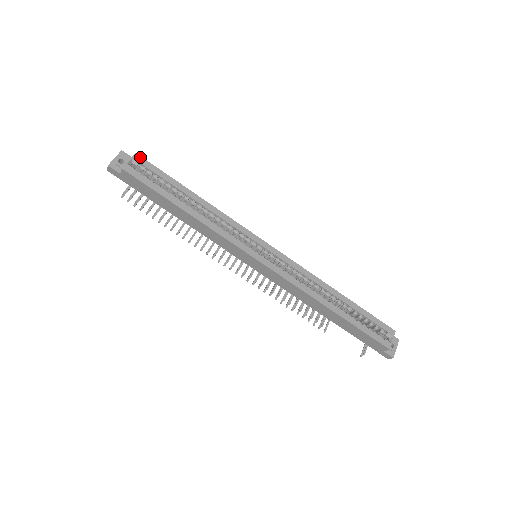
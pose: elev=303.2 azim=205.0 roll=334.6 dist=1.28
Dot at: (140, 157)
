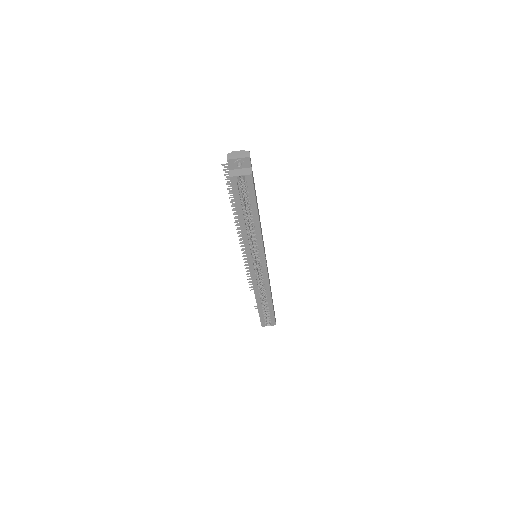
Dot at: (252, 179)
